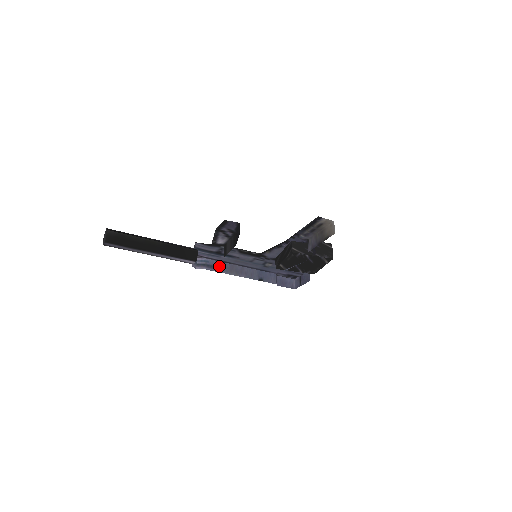
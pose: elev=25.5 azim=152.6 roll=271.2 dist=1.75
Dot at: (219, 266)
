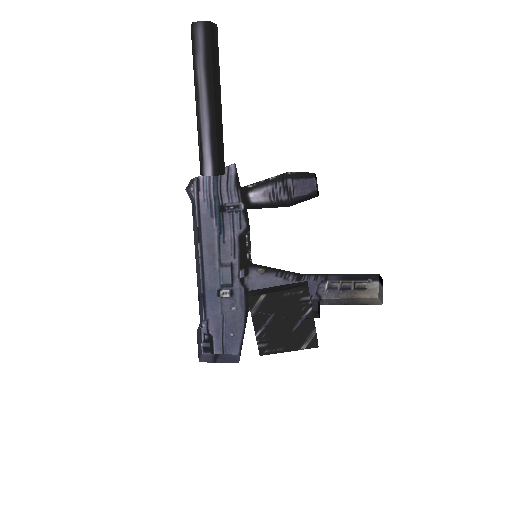
Dot at: (195, 225)
